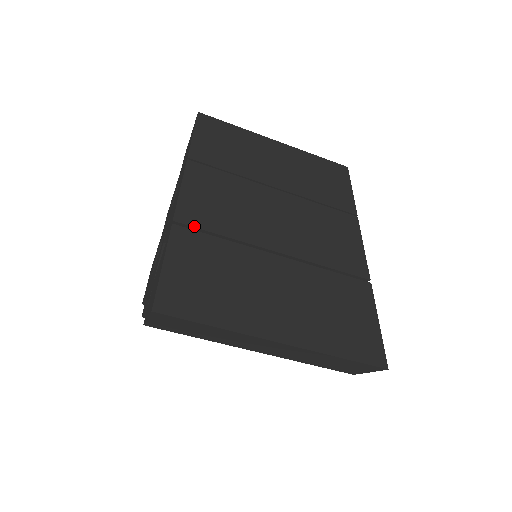
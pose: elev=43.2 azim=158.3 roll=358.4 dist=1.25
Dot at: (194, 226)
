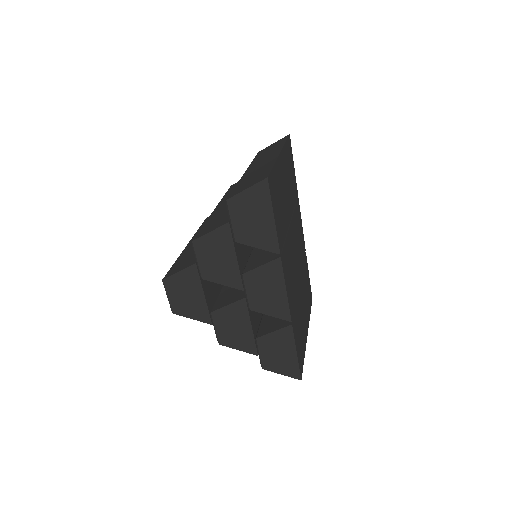
Dot at: (293, 313)
